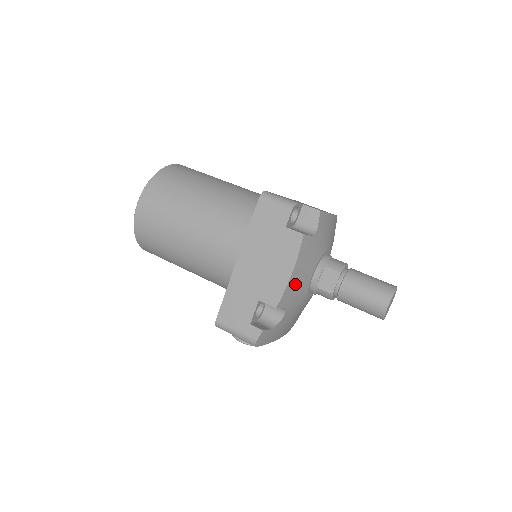
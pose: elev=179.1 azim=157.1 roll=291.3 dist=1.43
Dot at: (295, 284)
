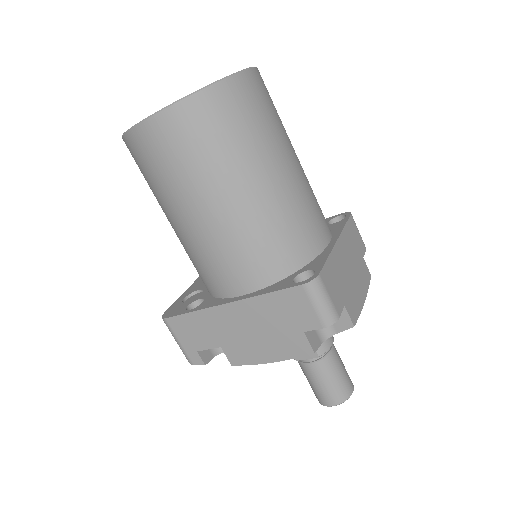
Dot at: occluded
